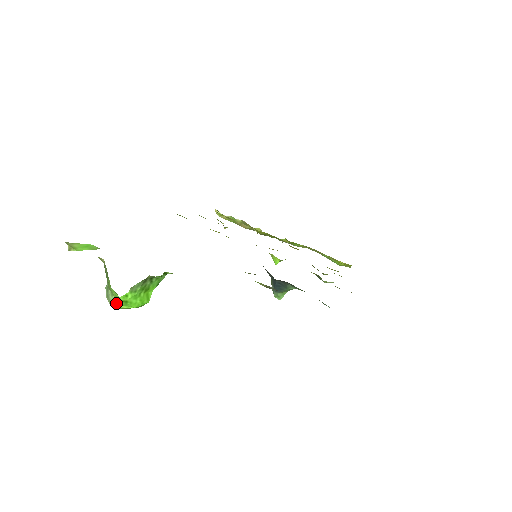
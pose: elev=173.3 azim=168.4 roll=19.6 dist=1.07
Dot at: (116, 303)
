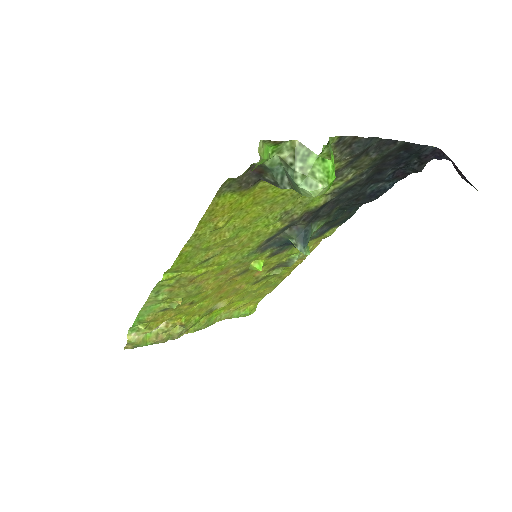
Dot at: (325, 180)
